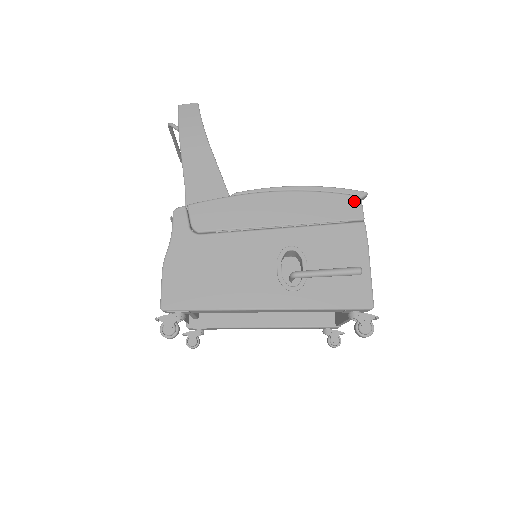
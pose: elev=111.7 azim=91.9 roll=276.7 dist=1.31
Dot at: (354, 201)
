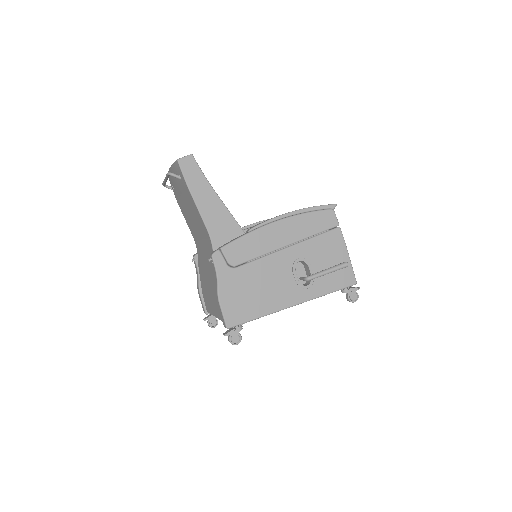
Dot at: (330, 214)
